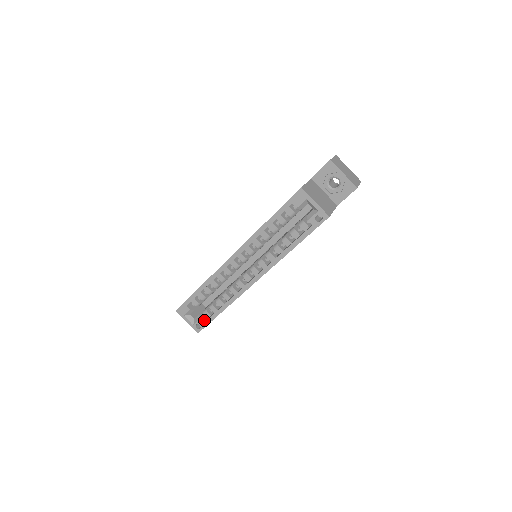
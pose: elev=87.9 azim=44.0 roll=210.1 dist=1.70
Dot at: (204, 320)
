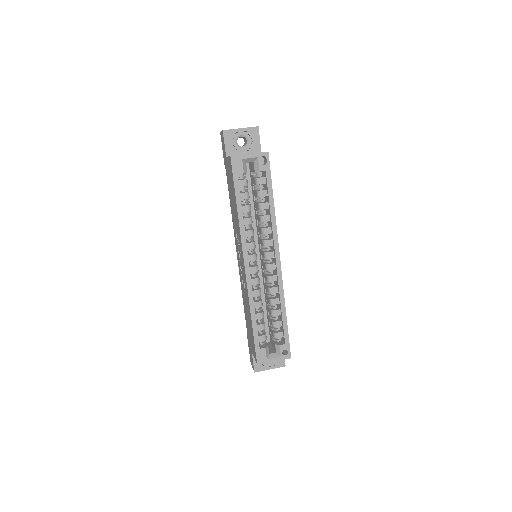
Dot at: (282, 343)
